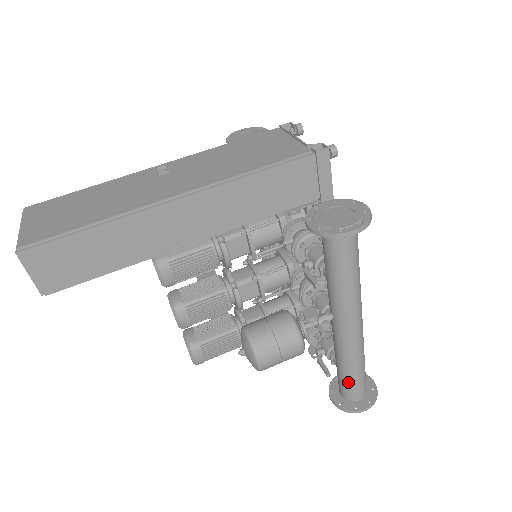
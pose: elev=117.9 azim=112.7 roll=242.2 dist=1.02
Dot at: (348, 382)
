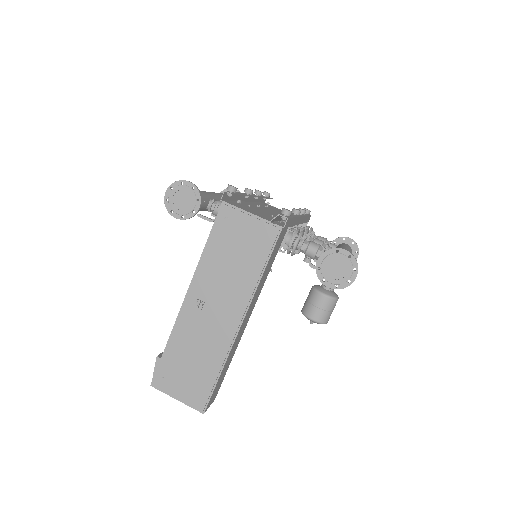
Dot at: occluded
